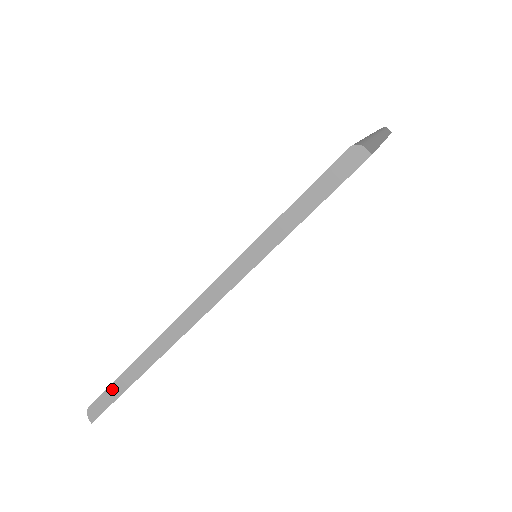
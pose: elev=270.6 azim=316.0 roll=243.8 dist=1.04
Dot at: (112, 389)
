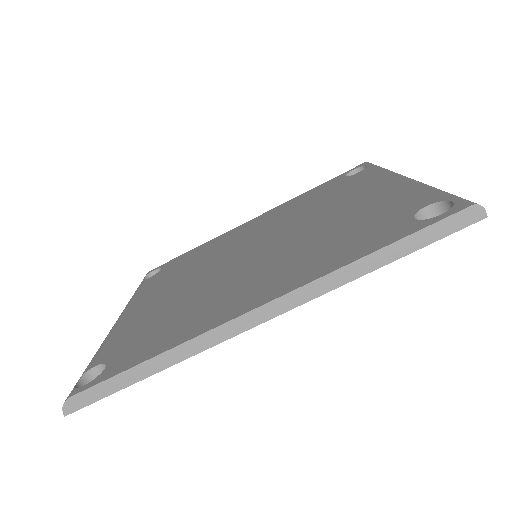
Dot at: (114, 381)
